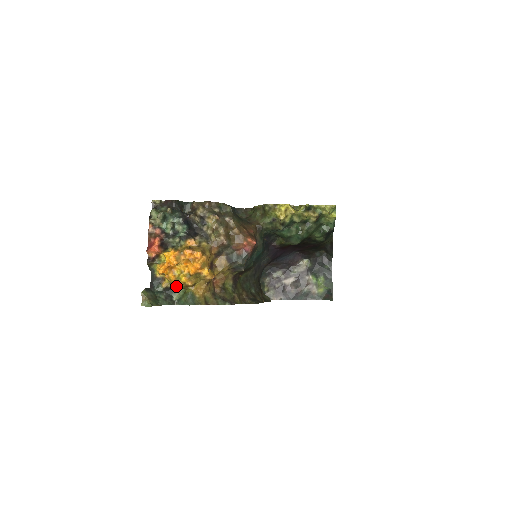
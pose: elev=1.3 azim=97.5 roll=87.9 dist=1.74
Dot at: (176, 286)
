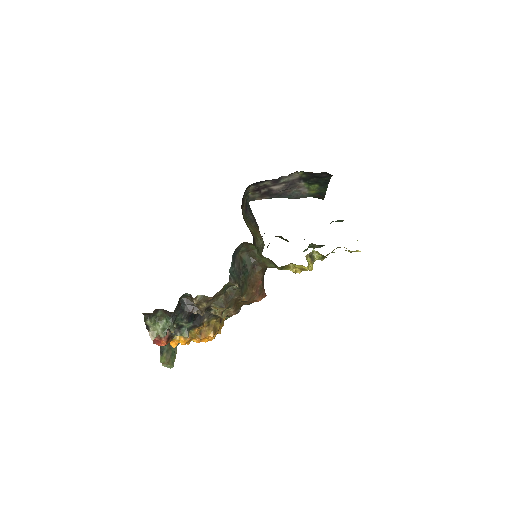
Dot at: occluded
